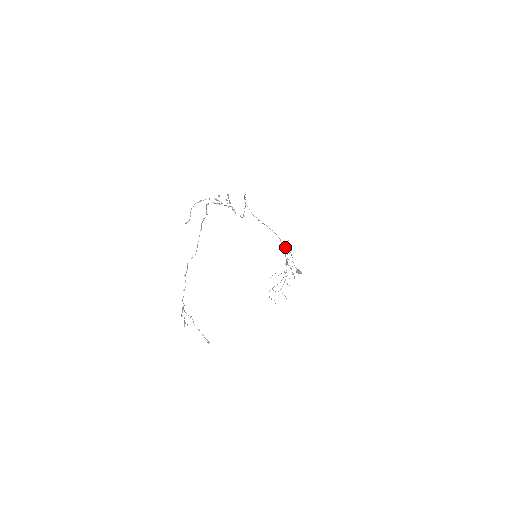
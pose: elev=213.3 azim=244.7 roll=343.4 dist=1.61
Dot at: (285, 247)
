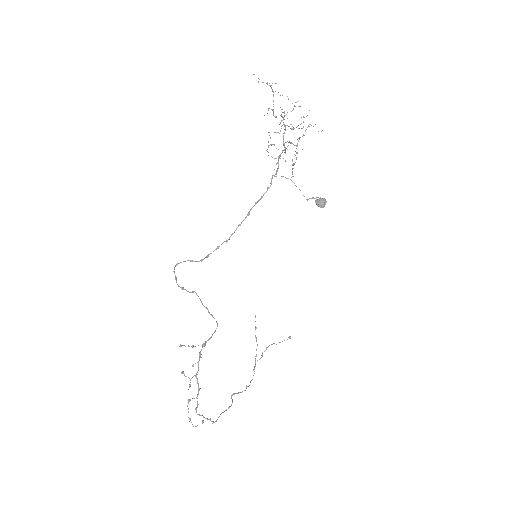
Dot at: (272, 177)
